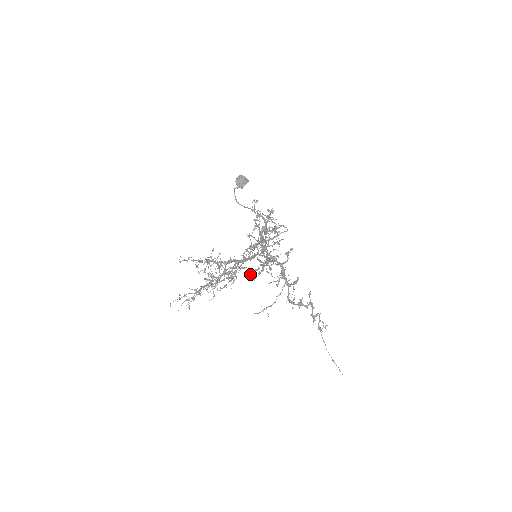
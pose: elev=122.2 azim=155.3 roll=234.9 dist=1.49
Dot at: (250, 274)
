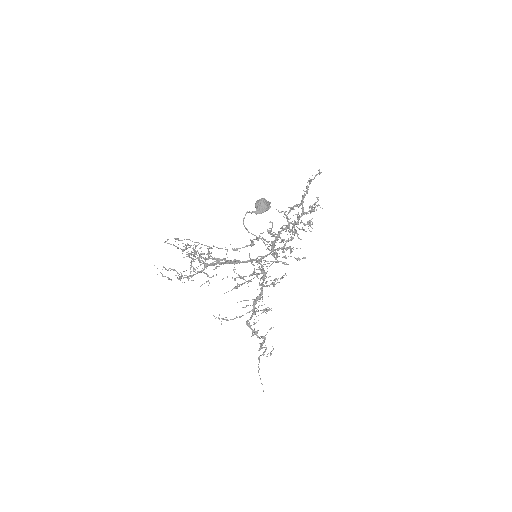
Dot at: (232, 277)
